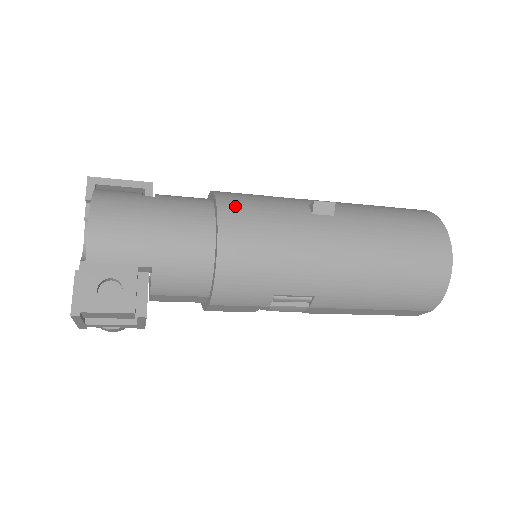
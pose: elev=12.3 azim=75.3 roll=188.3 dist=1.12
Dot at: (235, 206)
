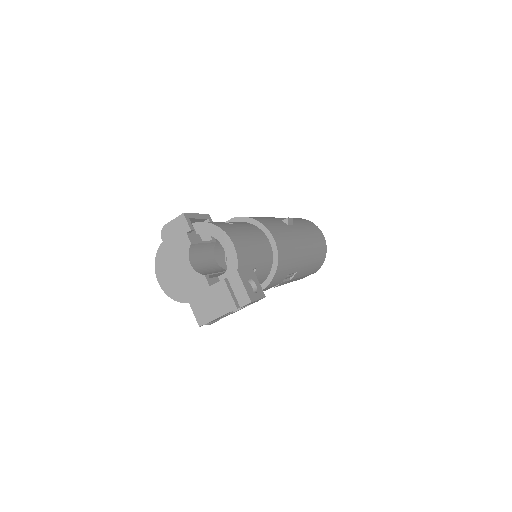
Dot at: (268, 225)
